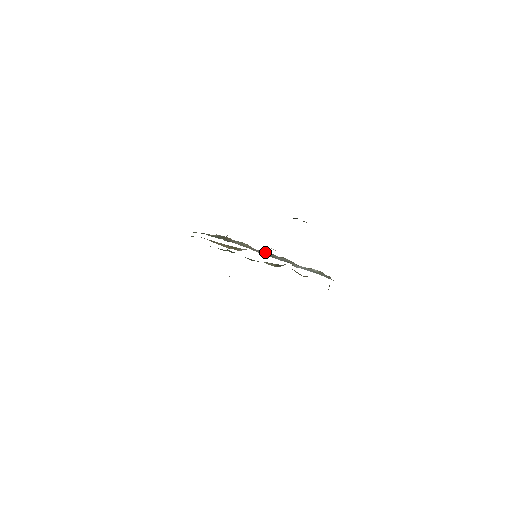
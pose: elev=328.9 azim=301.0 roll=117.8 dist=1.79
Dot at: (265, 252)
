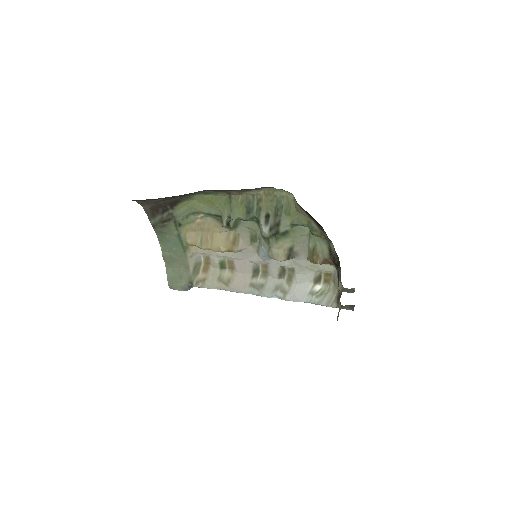
Dot at: (253, 278)
